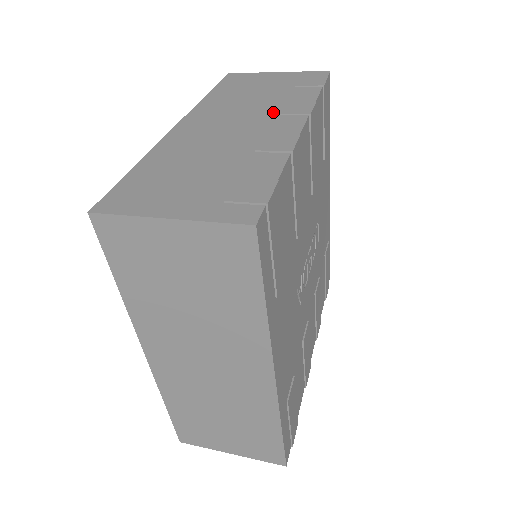
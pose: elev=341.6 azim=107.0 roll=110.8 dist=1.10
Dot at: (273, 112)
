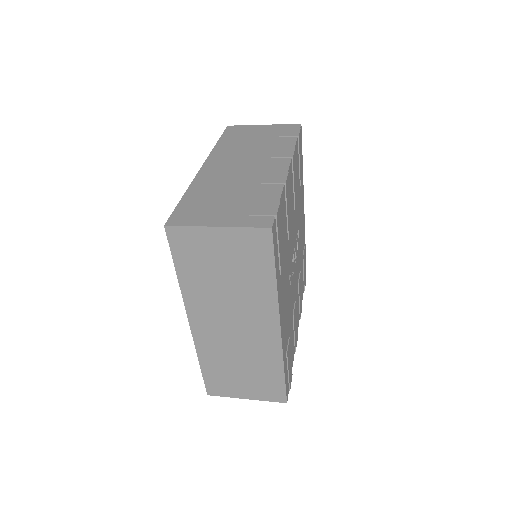
Dot at: (267, 156)
